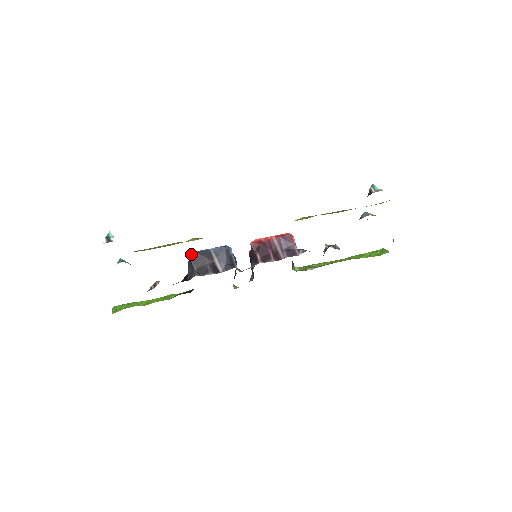
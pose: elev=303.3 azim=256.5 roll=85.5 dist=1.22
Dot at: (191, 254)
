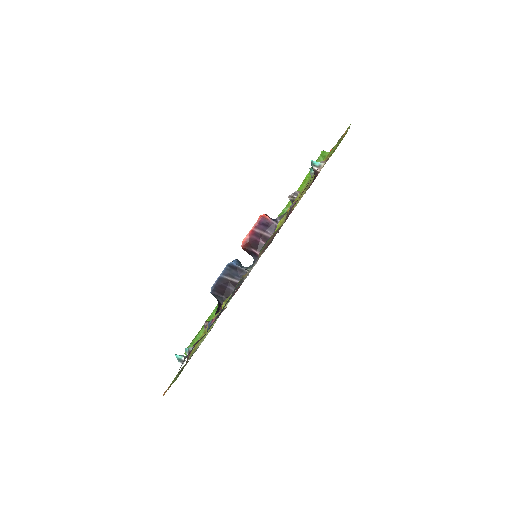
Dot at: (211, 291)
